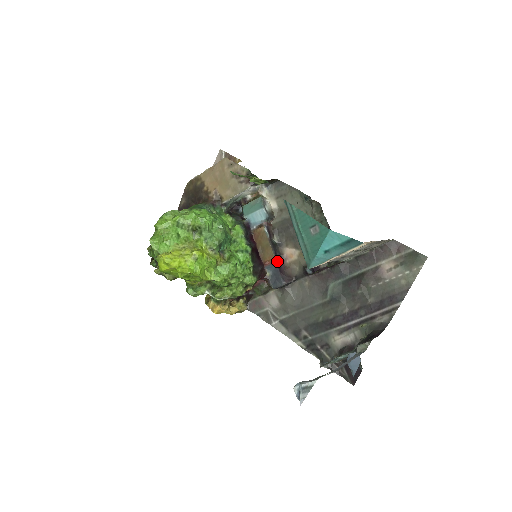
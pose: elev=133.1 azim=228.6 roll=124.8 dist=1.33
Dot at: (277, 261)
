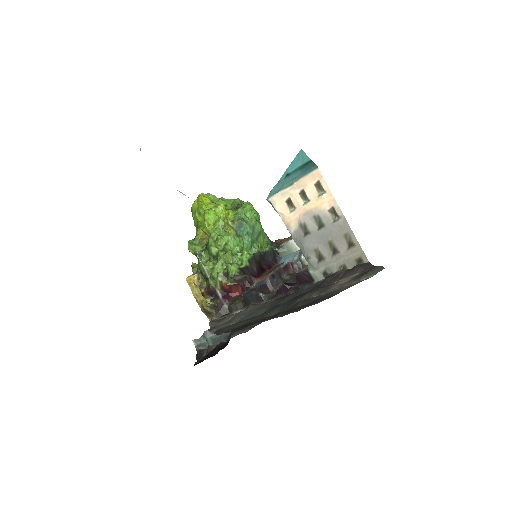
Dot at: (268, 279)
